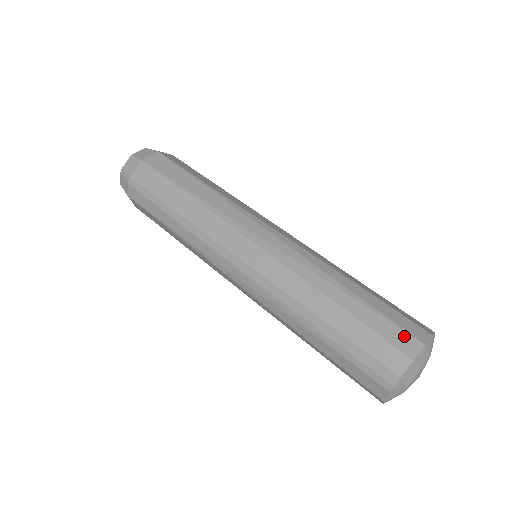
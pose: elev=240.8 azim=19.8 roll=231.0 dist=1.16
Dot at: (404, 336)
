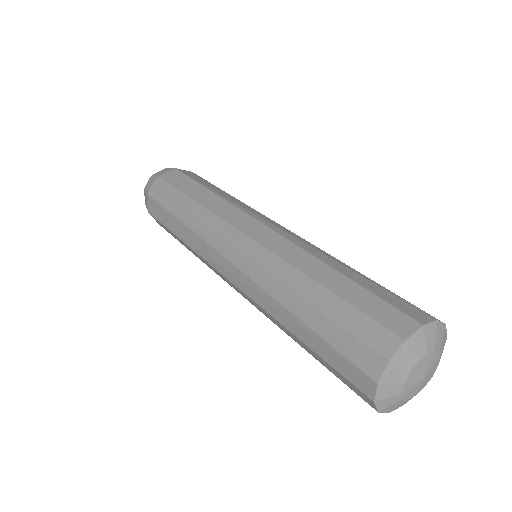
Dot at: (413, 308)
